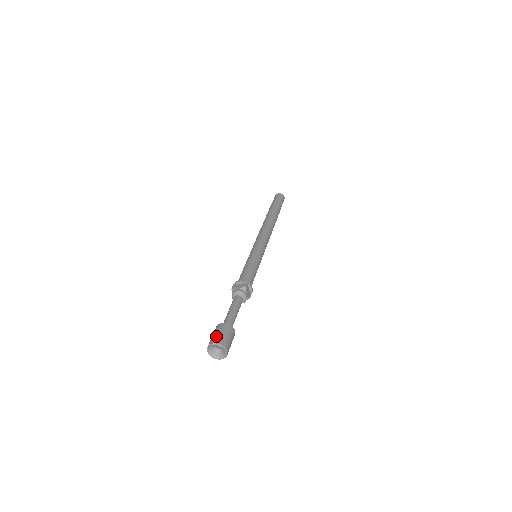
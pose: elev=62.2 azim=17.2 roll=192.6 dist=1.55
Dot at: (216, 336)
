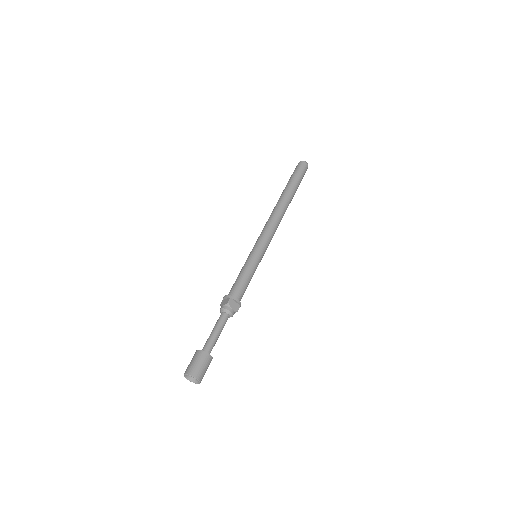
Dot at: (189, 365)
